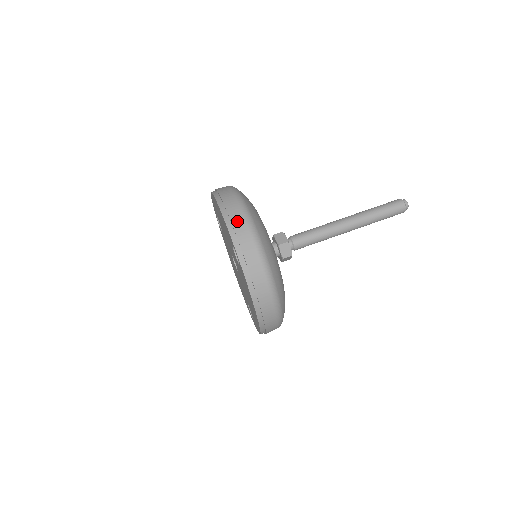
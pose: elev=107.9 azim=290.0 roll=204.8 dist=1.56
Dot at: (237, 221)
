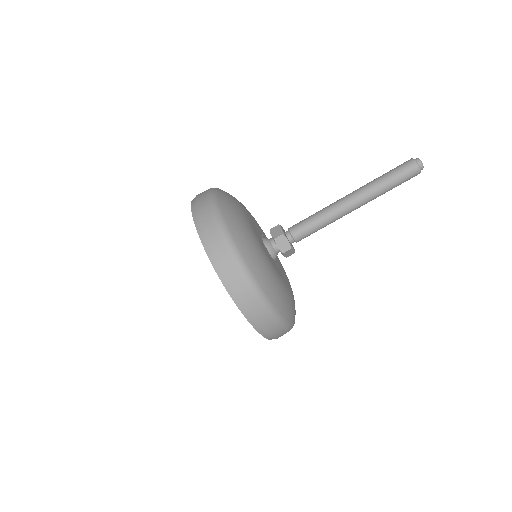
Dot at: (205, 221)
